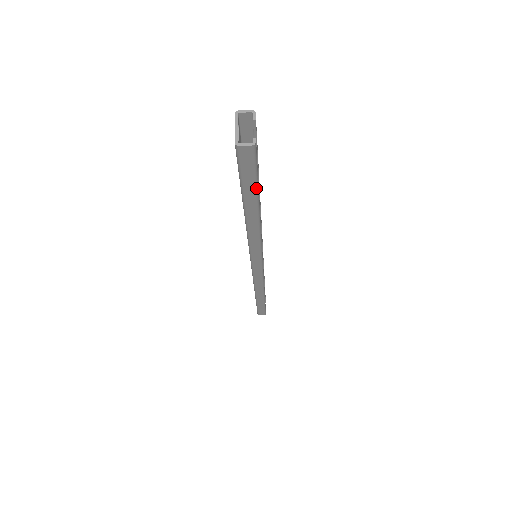
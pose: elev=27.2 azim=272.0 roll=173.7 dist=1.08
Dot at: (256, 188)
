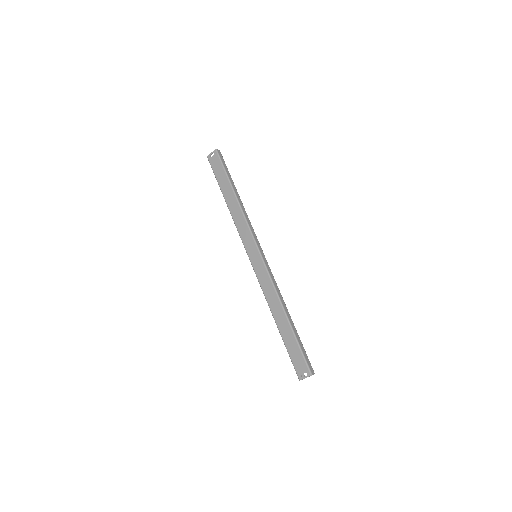
Dot at: occluded
